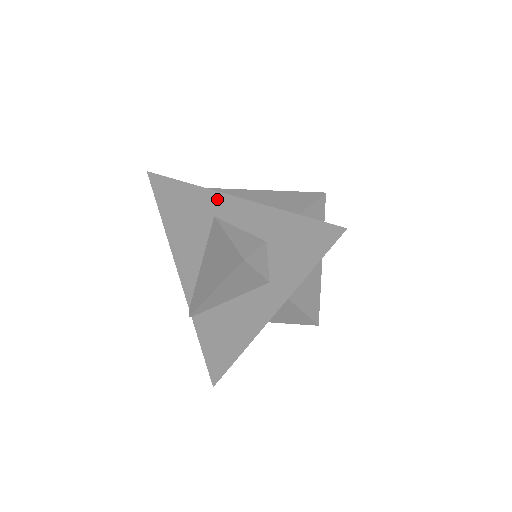
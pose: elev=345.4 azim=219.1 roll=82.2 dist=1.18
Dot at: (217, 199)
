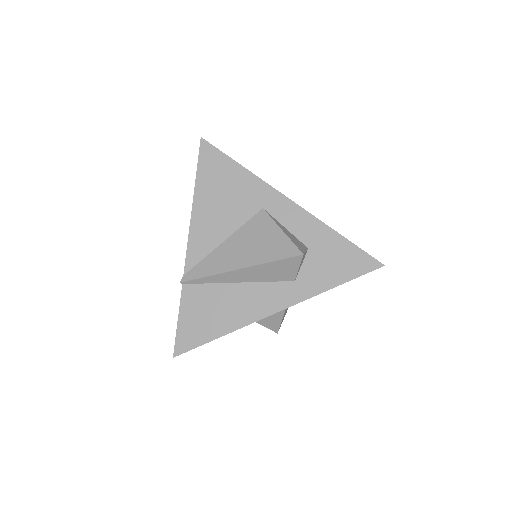
Dot at: (274, 196)
